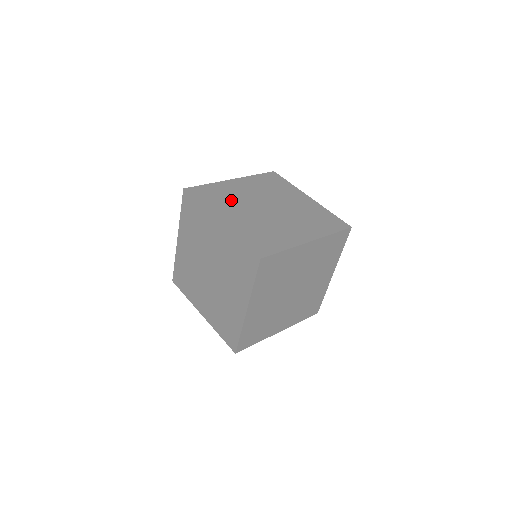
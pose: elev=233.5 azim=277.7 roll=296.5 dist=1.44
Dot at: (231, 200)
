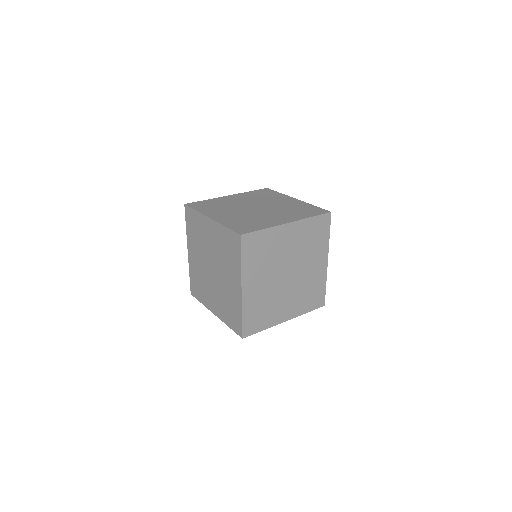
Dot at: occluded
